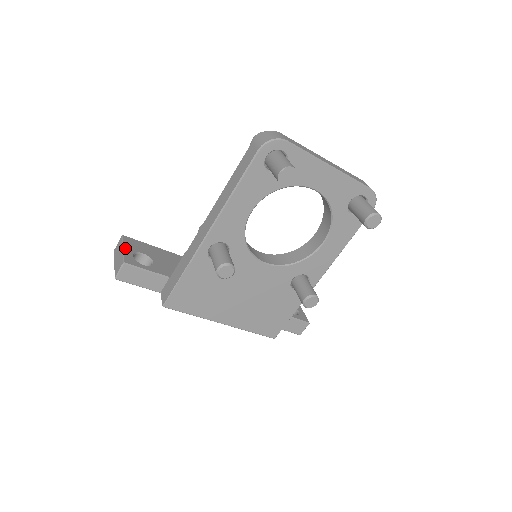
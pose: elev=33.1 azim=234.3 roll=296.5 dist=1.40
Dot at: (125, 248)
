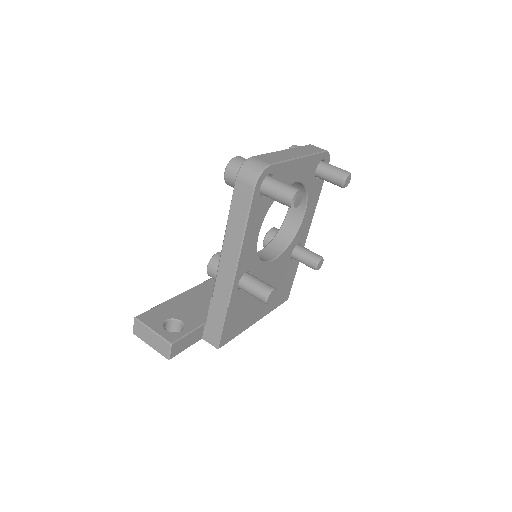
Dot at: (153, 329)
